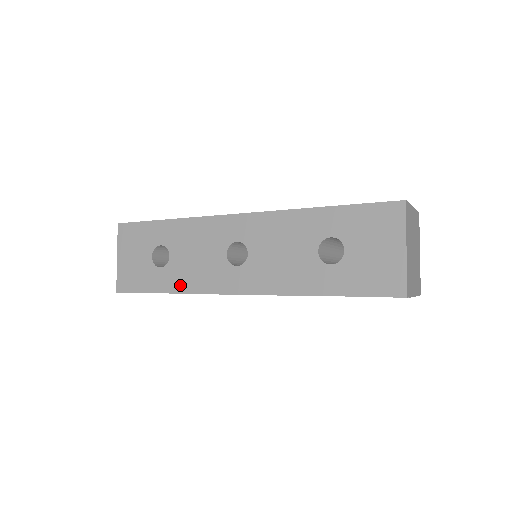
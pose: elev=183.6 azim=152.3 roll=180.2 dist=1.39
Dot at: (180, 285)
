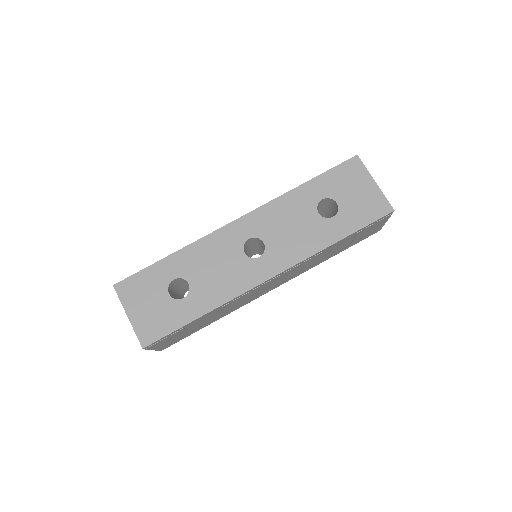
Dot at: (213, 301)
